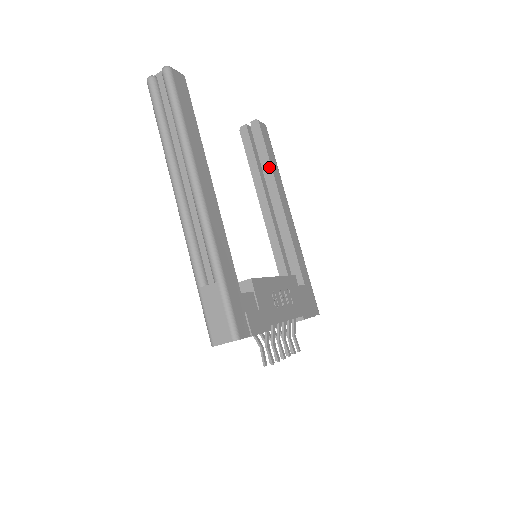
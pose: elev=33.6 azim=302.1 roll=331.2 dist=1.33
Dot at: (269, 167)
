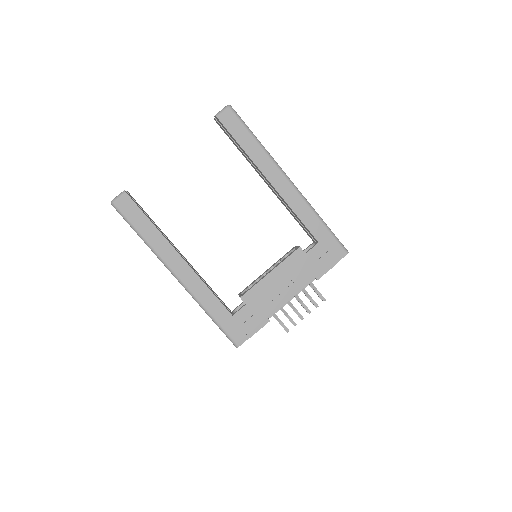
Dot at: (246, 155)
